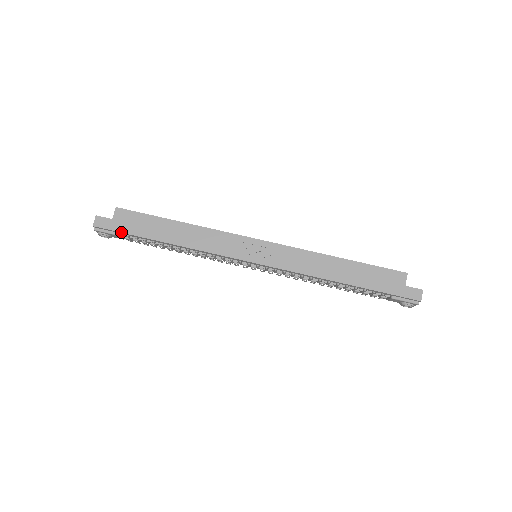
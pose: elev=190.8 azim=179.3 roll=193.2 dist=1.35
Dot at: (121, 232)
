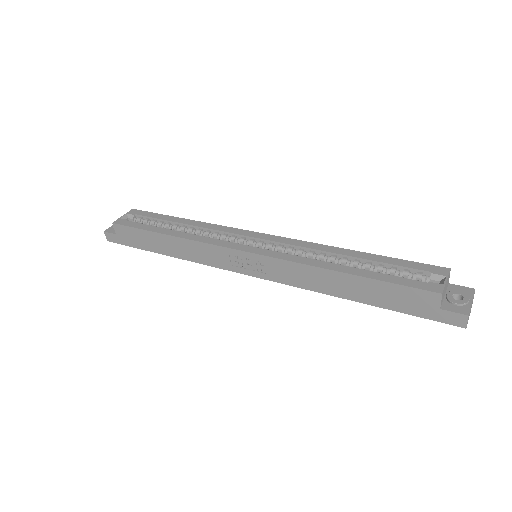
Dot at: (129, 246)
